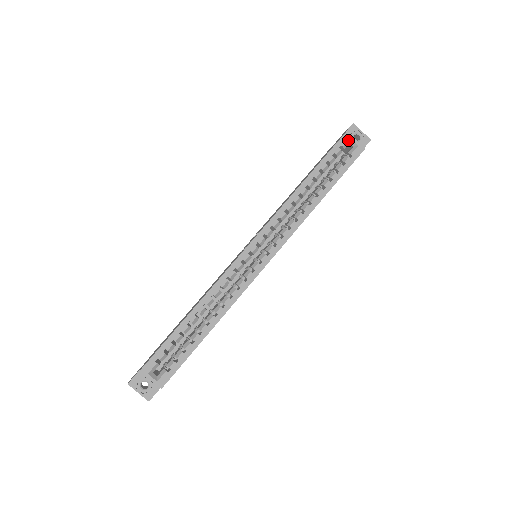
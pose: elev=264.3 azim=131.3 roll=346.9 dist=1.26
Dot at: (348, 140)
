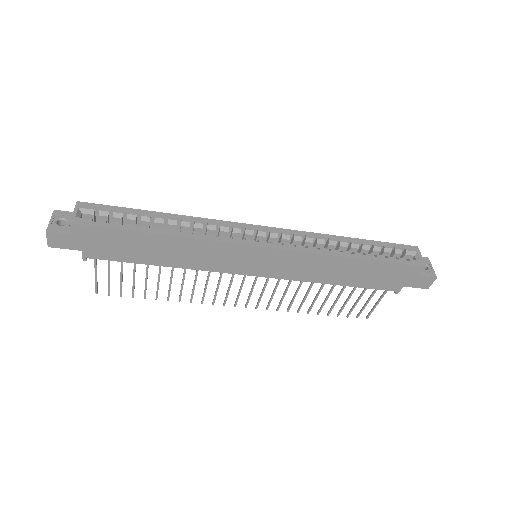
Dot at: (415, 251)
